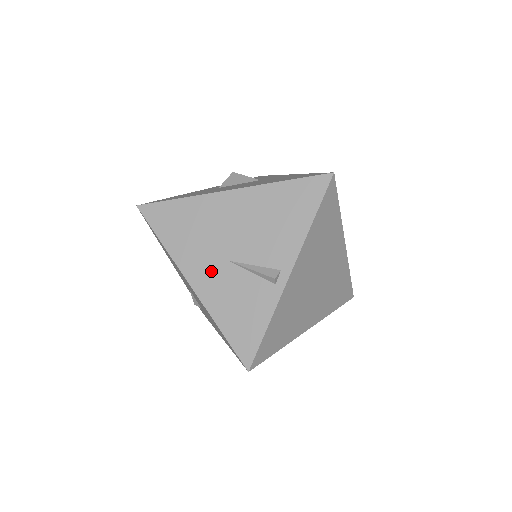
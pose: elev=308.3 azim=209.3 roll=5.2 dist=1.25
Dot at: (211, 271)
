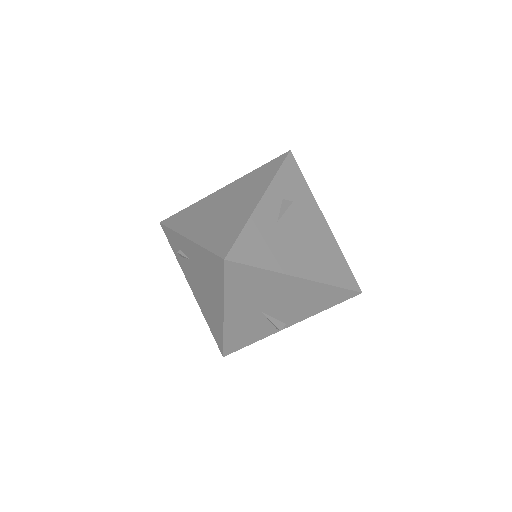
Dot at: (245, 313)
